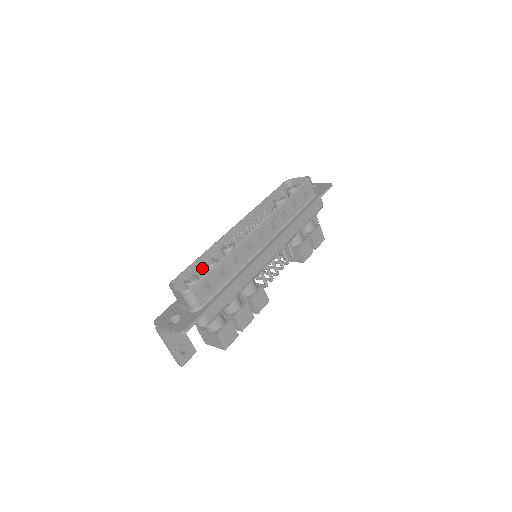
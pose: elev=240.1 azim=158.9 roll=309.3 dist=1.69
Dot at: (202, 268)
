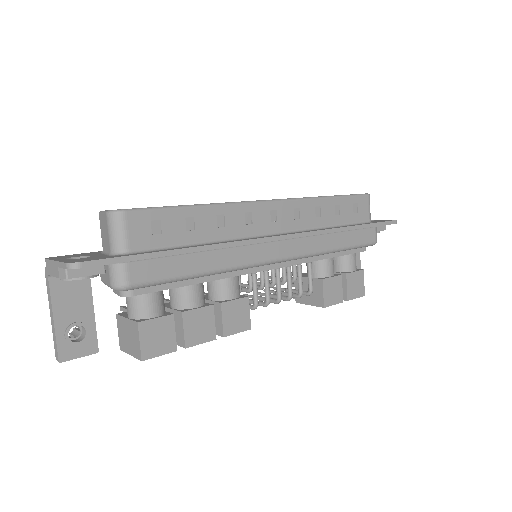
Dot at: occluded
